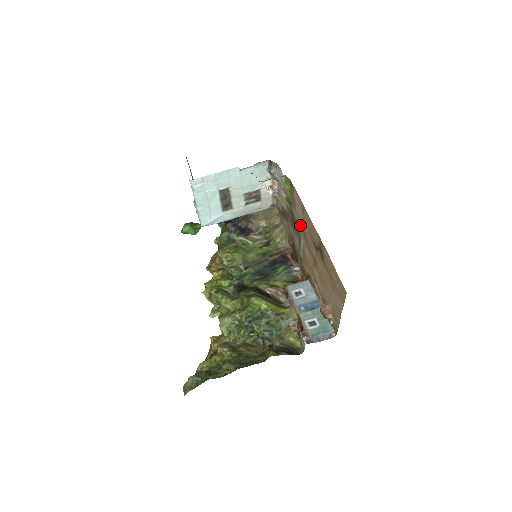
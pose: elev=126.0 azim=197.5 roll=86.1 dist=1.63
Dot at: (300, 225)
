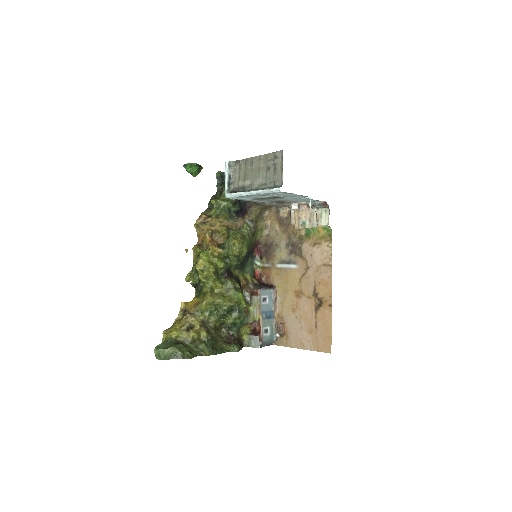
Dot at: (306, 260)
